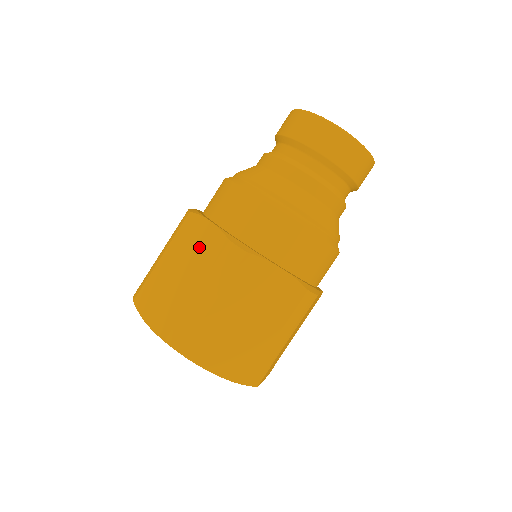
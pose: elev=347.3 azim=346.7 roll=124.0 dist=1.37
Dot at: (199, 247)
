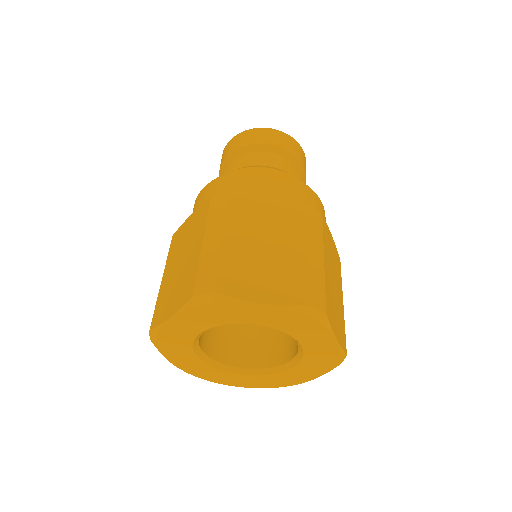
Dot at: (274, 217)
